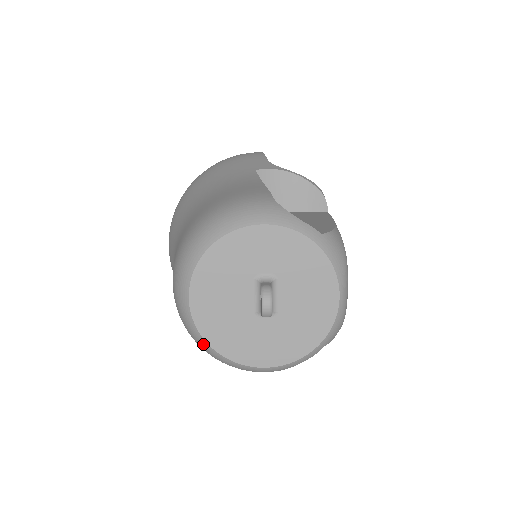
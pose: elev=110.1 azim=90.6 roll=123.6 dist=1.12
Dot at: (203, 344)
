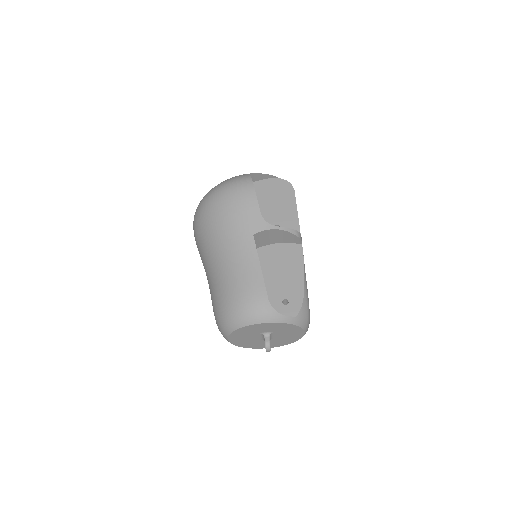
Dot at: occluded
